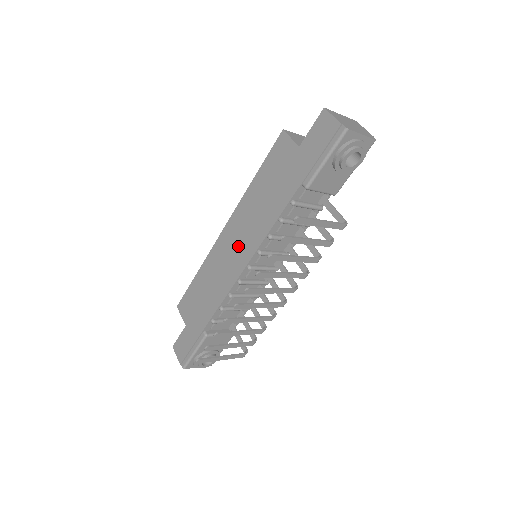
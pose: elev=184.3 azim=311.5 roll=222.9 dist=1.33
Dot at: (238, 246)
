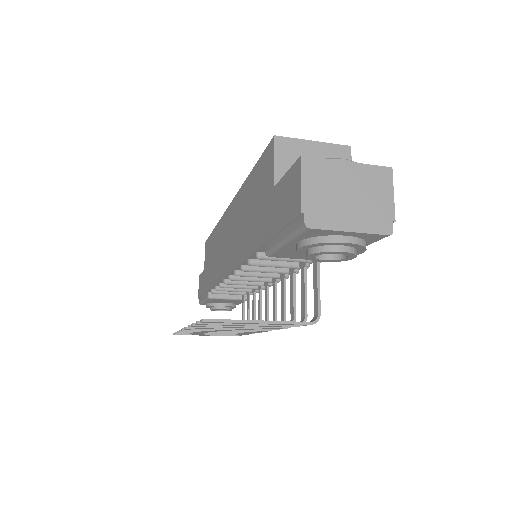
Dot at: (228, 244)
